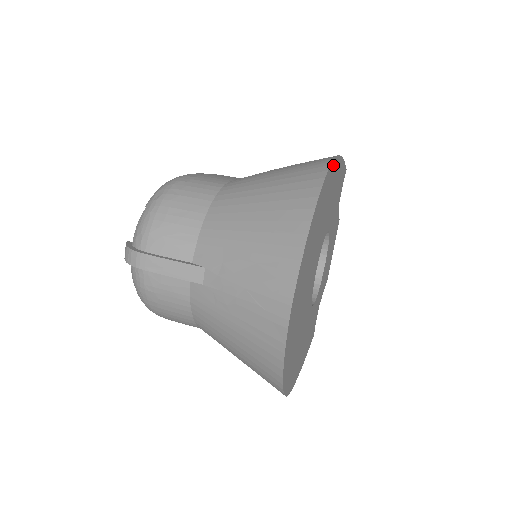
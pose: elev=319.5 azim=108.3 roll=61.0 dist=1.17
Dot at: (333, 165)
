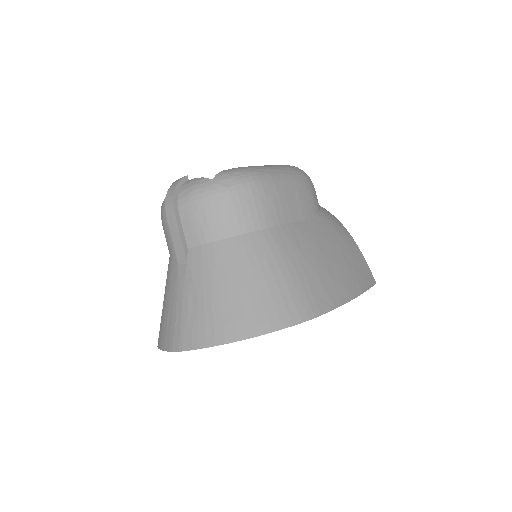
Dot at: occluded
